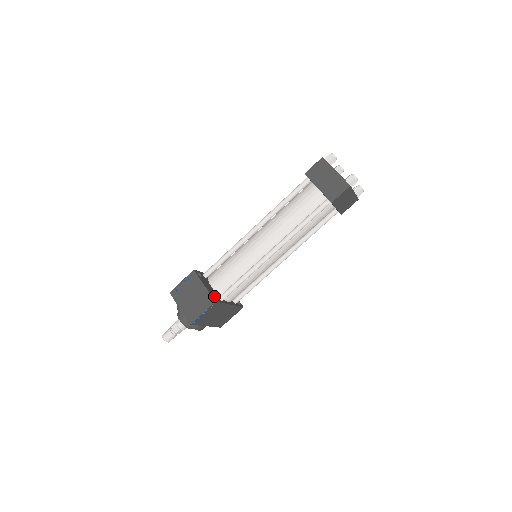
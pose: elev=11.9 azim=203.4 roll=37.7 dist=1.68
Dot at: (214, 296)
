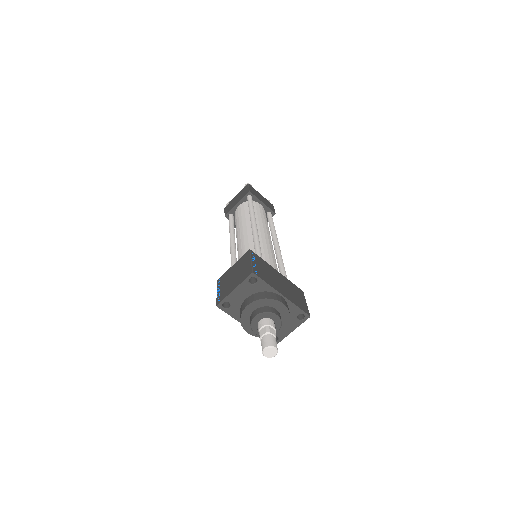
Dot at: occluded
